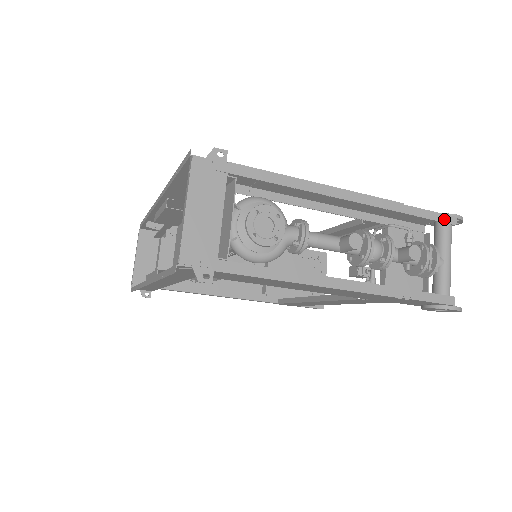
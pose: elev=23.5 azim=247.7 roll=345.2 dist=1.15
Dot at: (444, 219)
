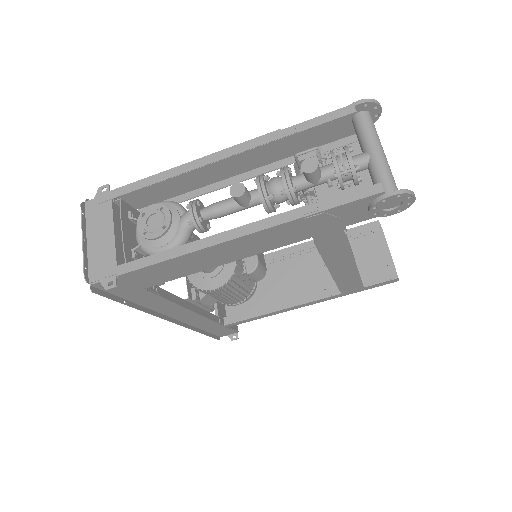
Dot at: (337, 115)
